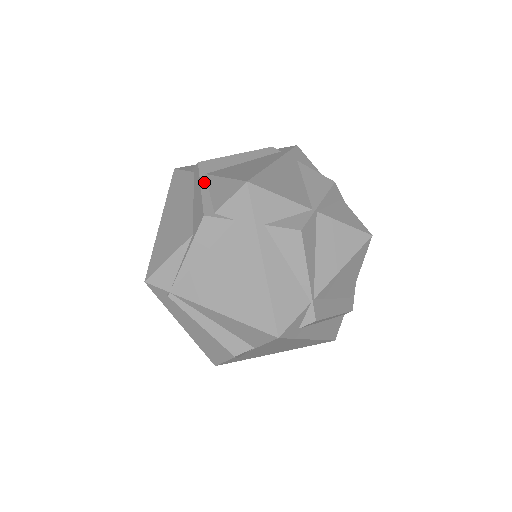
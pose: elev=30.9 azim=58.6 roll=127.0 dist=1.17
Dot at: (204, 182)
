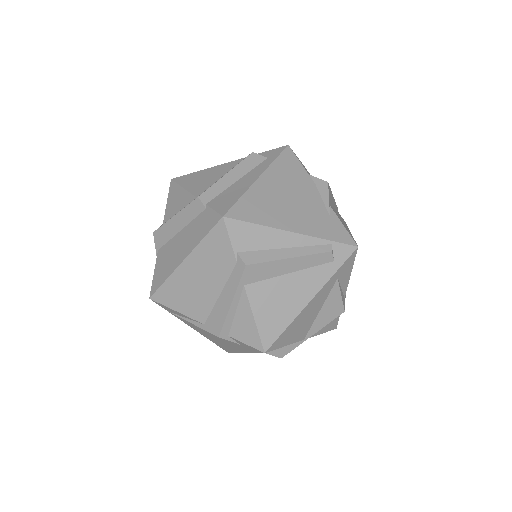
Dot at: (238, 297)
